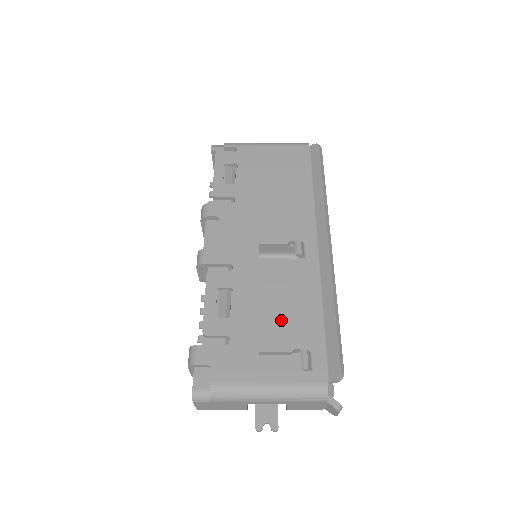
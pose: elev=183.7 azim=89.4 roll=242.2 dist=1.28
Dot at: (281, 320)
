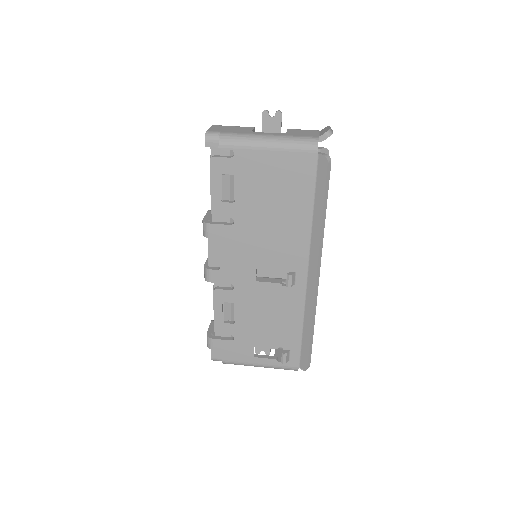
Dot at: (271, 329)
